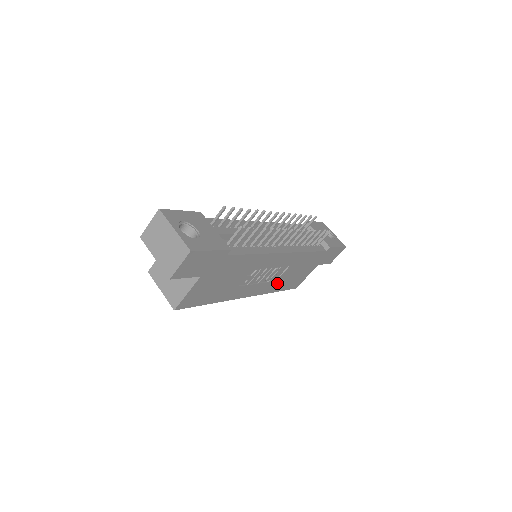
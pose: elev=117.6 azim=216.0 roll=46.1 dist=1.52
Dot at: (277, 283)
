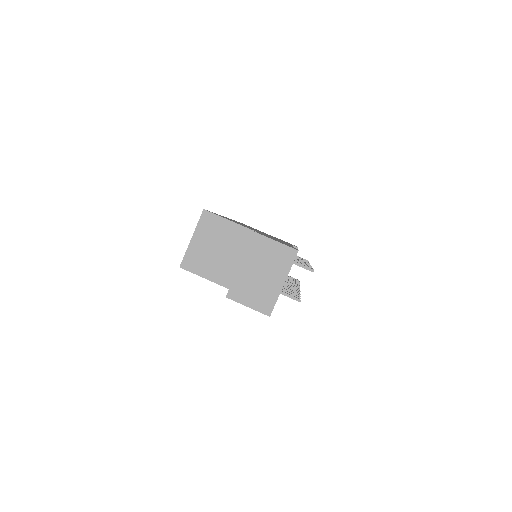
Dot at: occluded
